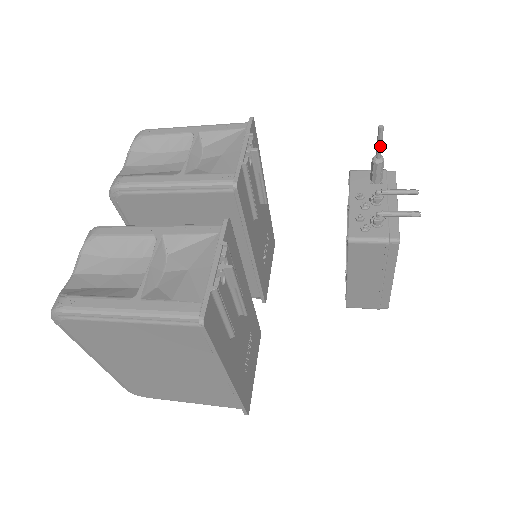
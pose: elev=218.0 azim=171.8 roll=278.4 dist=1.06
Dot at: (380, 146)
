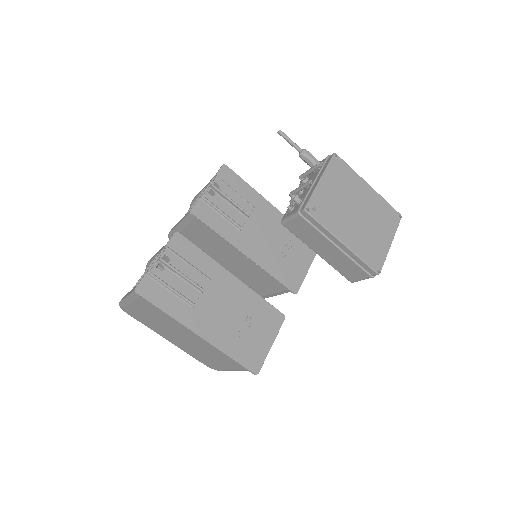
Dot at: (291, 143)
